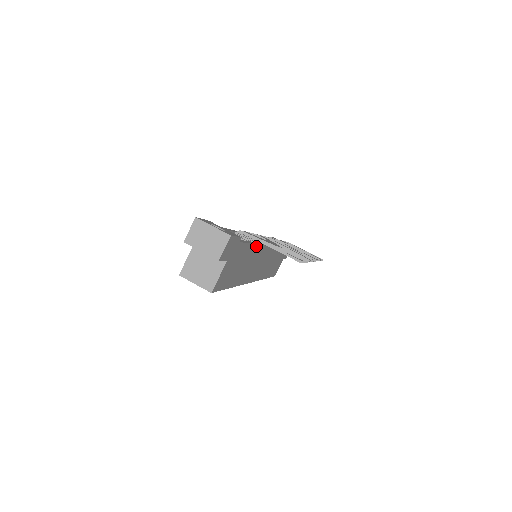
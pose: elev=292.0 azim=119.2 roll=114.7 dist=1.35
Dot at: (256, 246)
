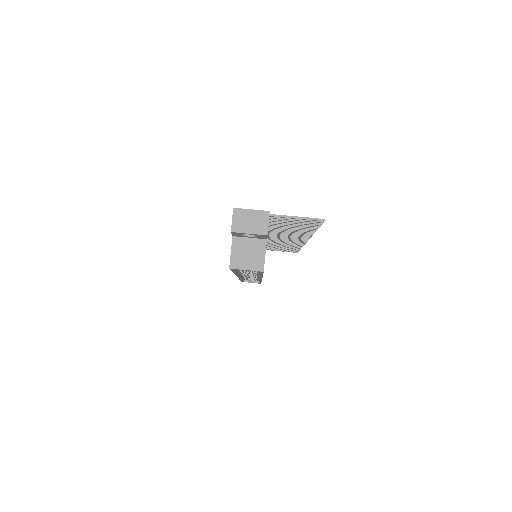
Dot at: occluded
